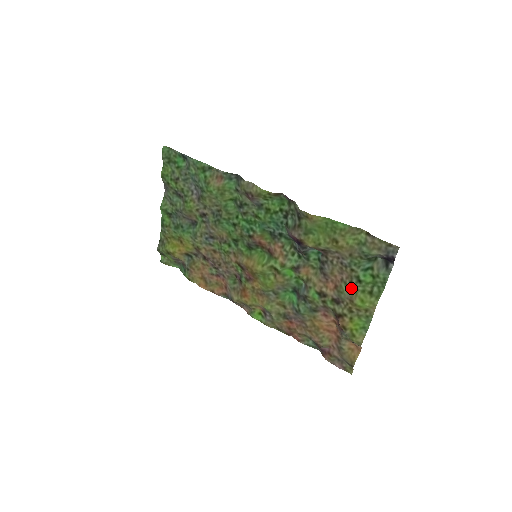
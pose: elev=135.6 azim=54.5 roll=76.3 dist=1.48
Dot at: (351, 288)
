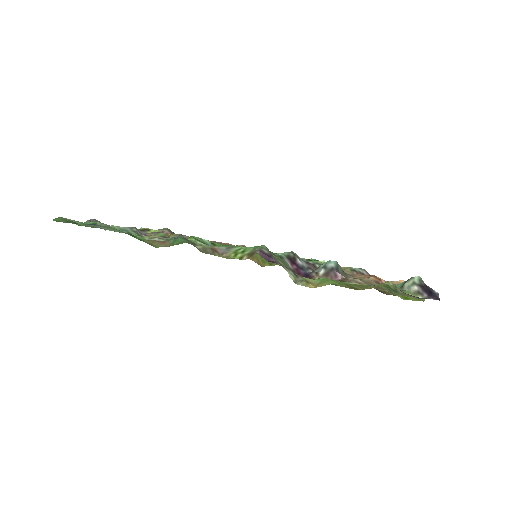
Dot at: occluded
